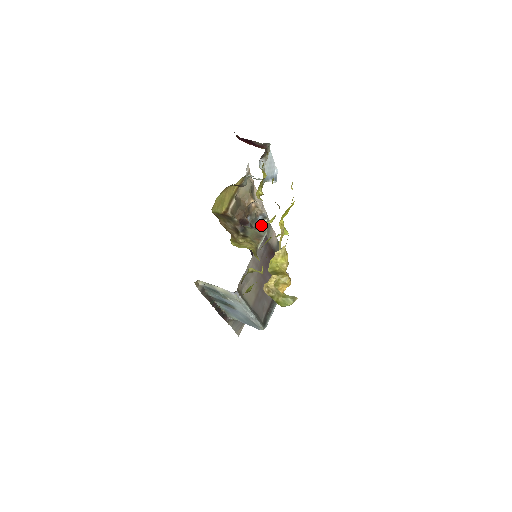
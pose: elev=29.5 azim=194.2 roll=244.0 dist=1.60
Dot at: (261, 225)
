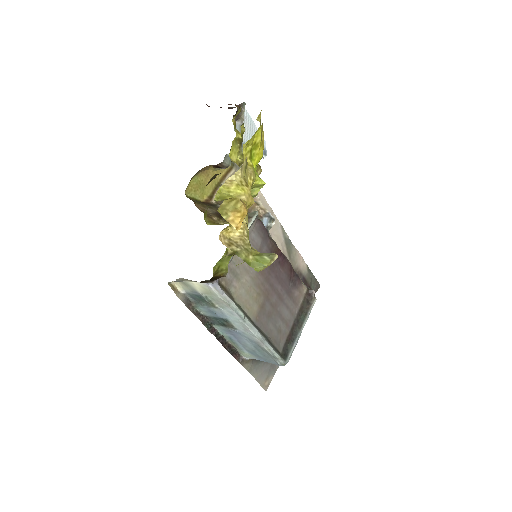
Dot at: (268, 229)
